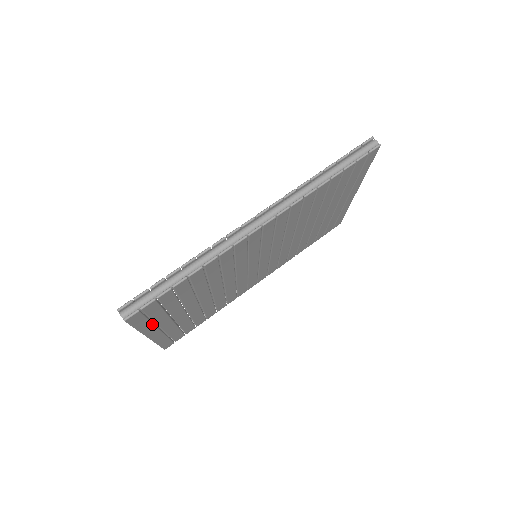
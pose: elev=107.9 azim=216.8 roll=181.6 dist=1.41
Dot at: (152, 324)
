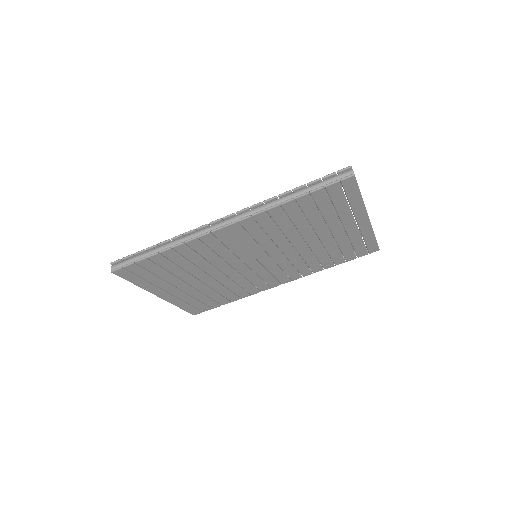
Dot at: (151, 285)
